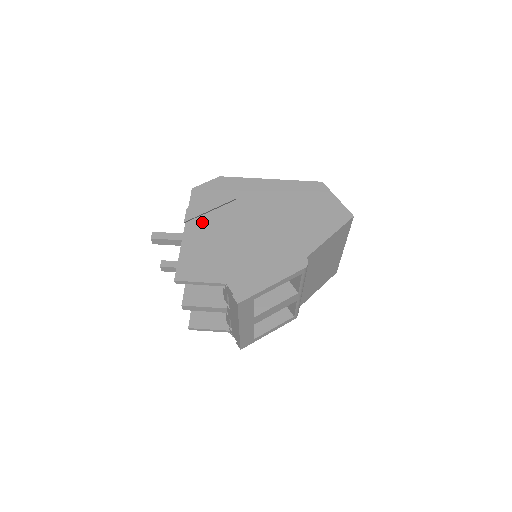
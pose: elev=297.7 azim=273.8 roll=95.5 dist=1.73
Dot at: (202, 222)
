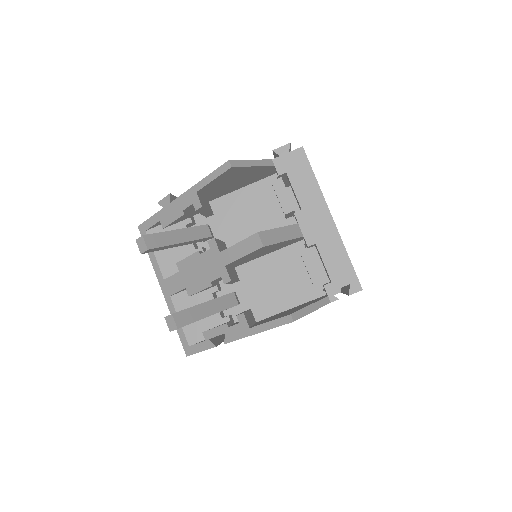
Dot at: occluded
